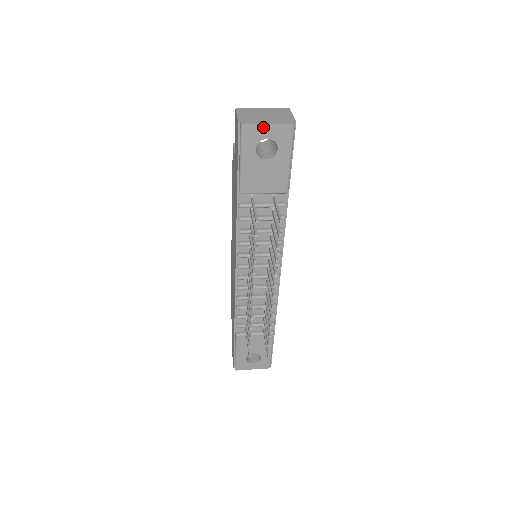
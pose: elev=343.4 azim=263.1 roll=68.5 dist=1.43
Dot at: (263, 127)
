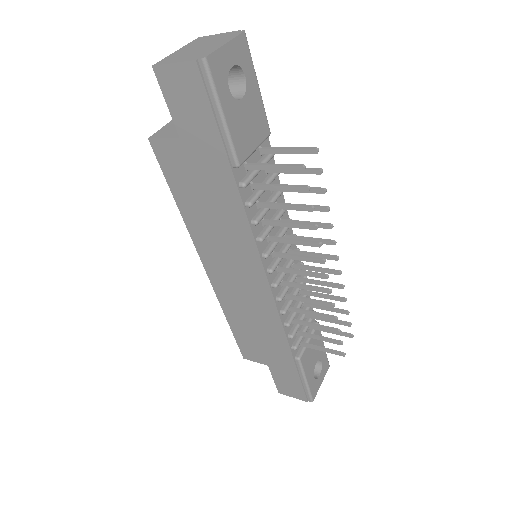
Dot at: (223, 50)
